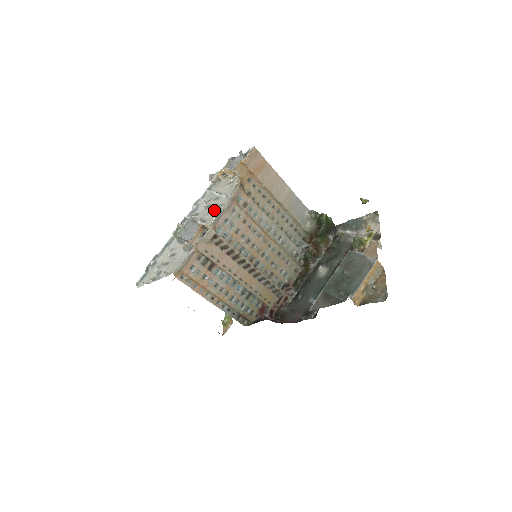
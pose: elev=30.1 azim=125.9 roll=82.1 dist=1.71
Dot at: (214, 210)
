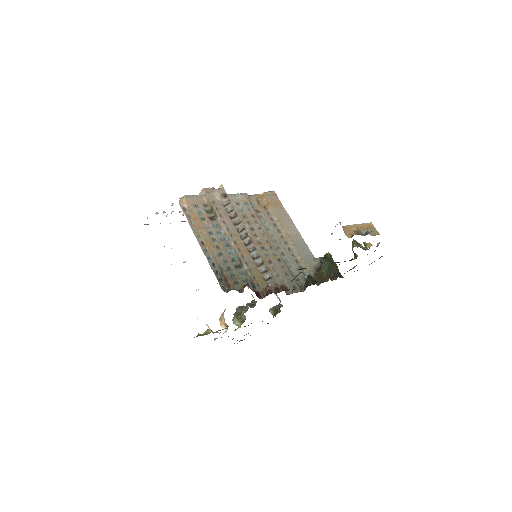
Dot at: occluded
